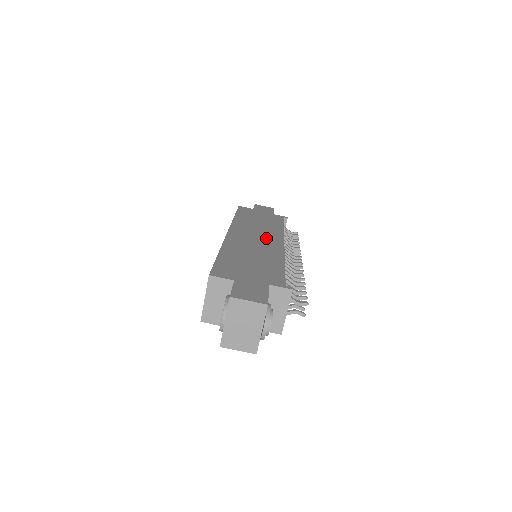
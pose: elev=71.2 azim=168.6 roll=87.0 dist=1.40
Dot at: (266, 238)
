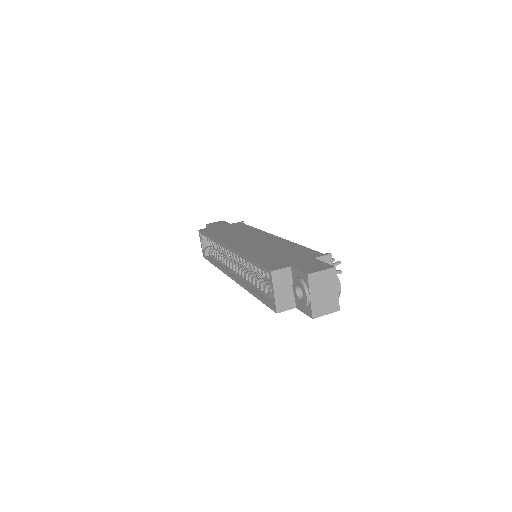
Dot at: (258, 238)
